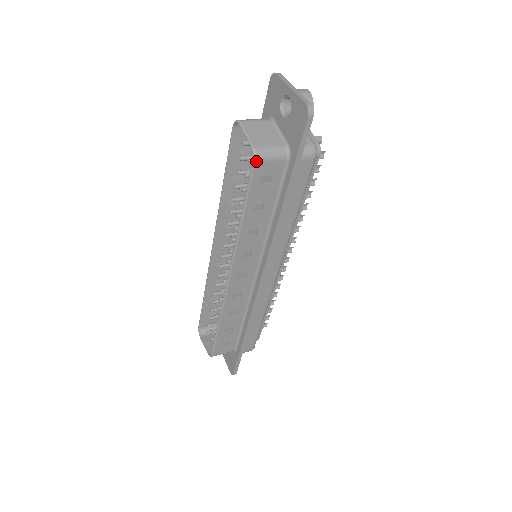
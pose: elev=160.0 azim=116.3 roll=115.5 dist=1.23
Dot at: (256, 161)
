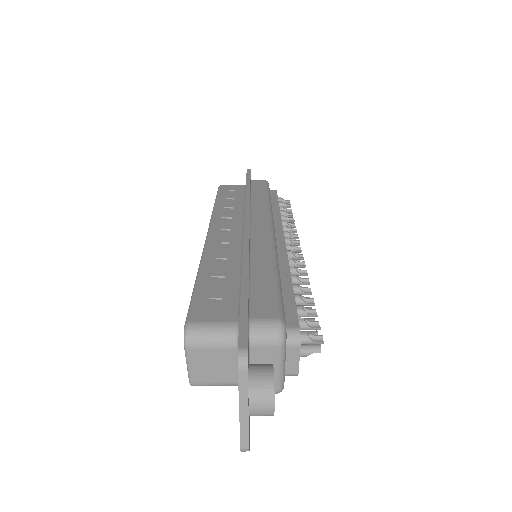
Dot at: occluded
